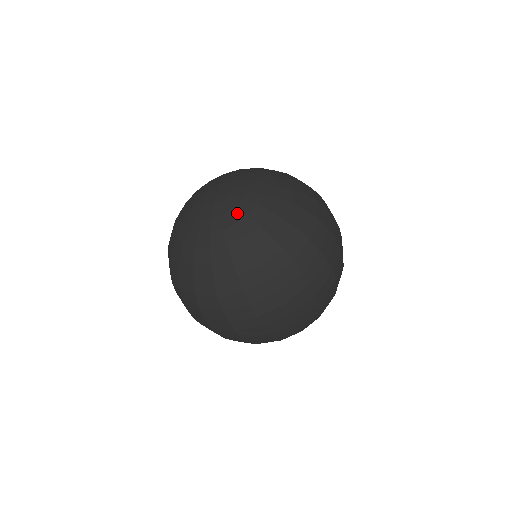
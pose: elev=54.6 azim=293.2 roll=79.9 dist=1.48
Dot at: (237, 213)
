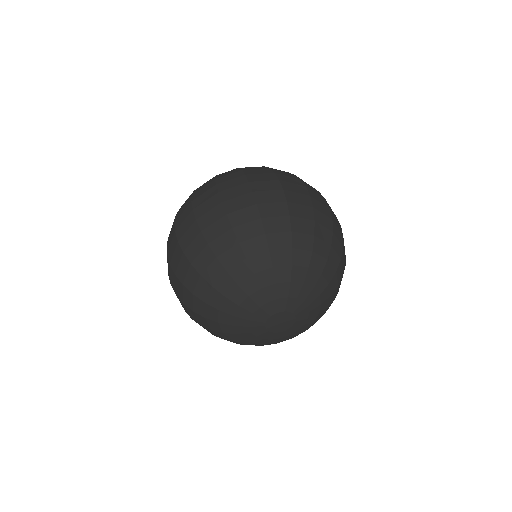
Dot at: (285, 338)
